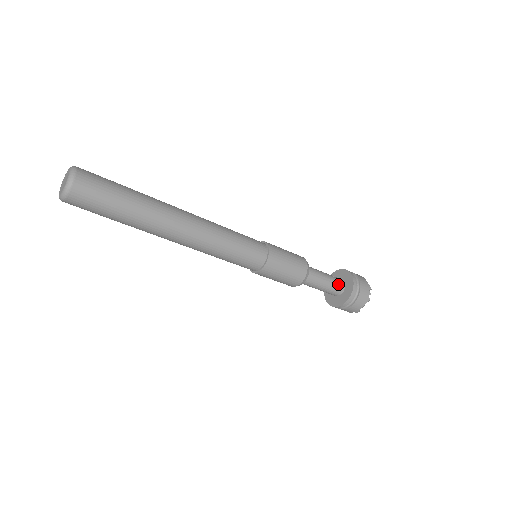
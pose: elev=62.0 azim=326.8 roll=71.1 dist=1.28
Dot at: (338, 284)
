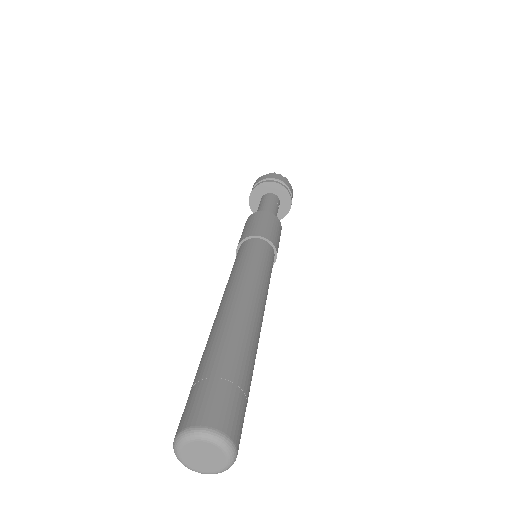
Dot at: occluded
